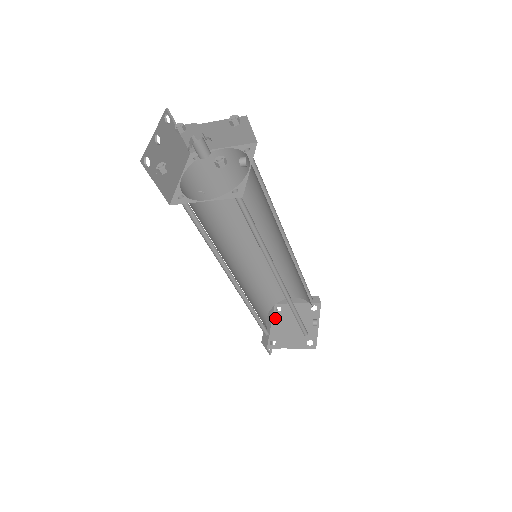
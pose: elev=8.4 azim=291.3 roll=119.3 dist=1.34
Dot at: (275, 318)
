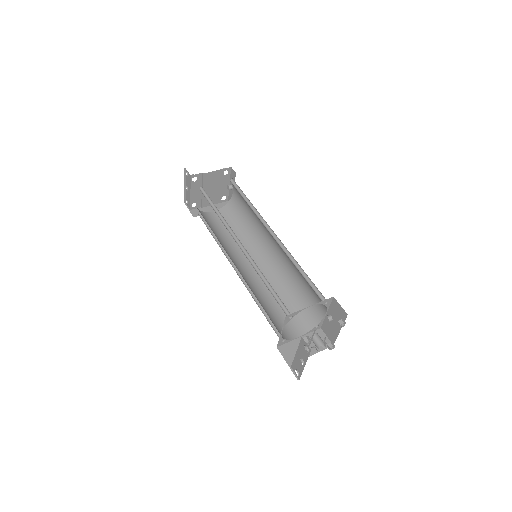
Dot at: (193, 187)
